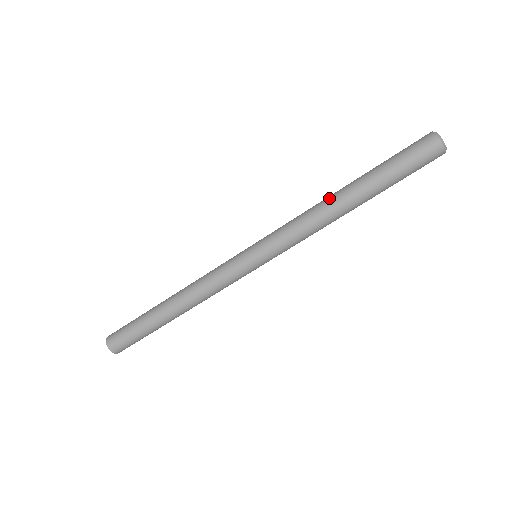
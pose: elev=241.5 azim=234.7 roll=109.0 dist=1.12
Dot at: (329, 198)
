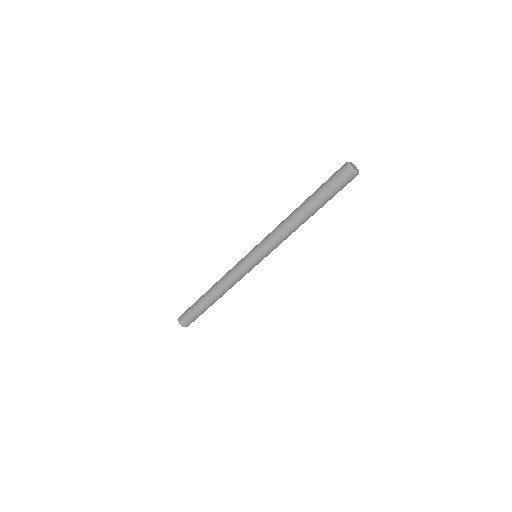
Dot at: (291, 213)
